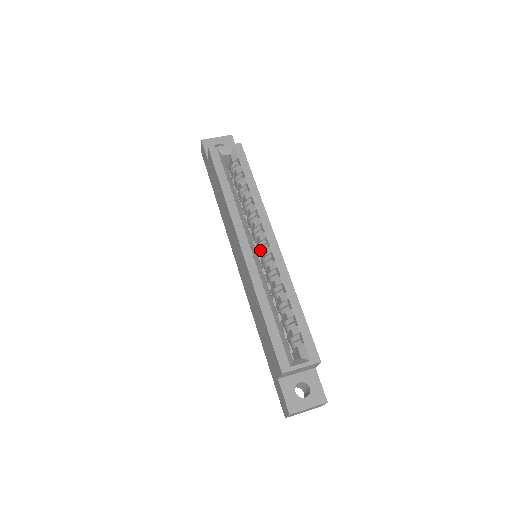
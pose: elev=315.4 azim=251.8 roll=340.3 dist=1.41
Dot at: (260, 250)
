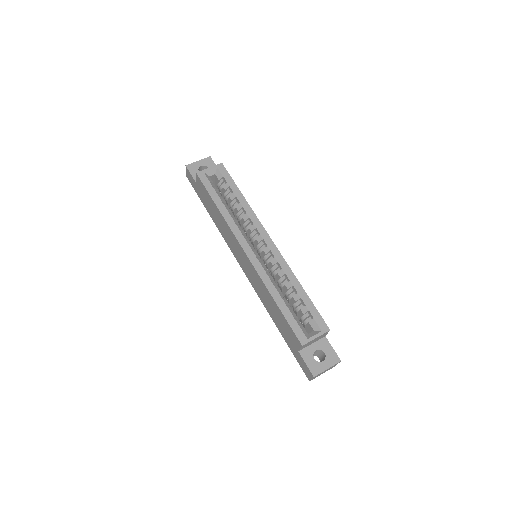
Dot at: (260, 251)
